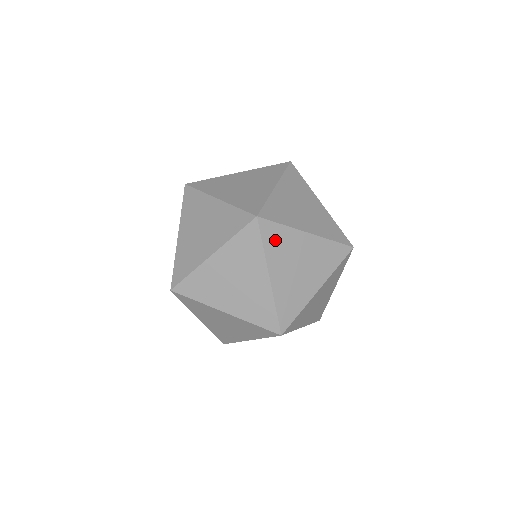
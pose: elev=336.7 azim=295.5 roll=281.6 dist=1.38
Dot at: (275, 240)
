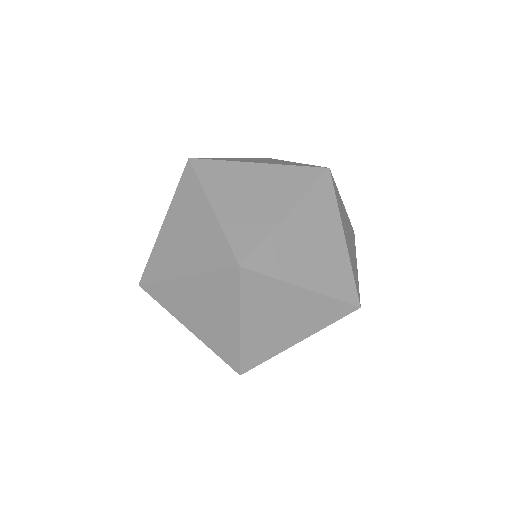
Dot at: (338, 199)
